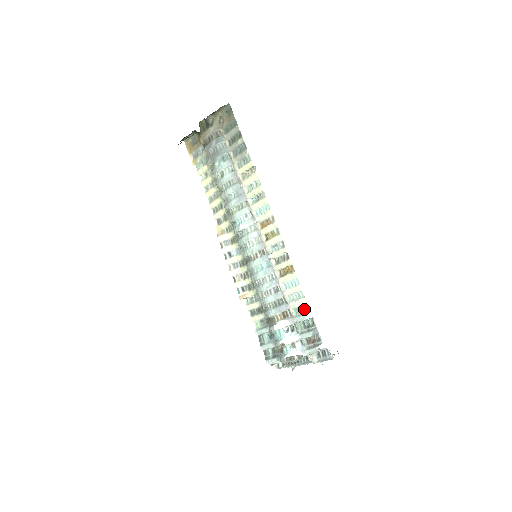
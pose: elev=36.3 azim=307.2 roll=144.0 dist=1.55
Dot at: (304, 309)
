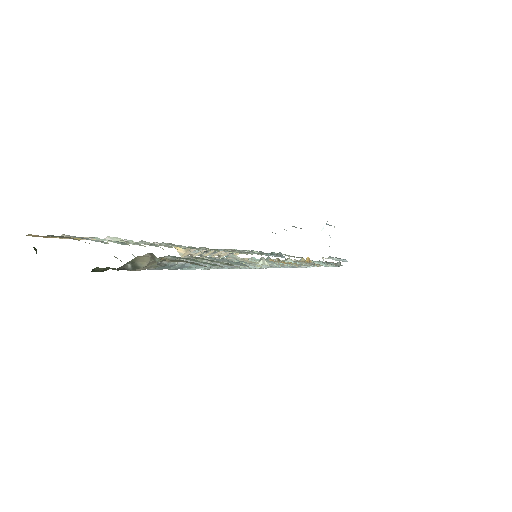
Dot at: occluded
